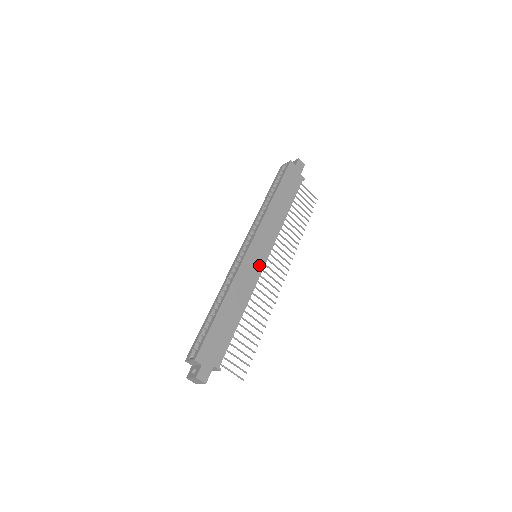
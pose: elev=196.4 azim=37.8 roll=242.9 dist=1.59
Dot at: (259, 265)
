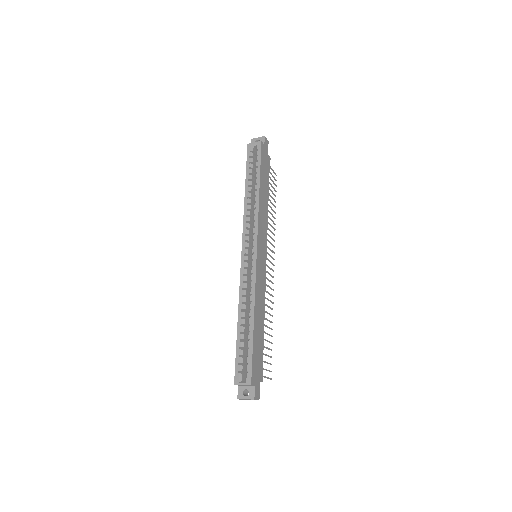
Dot at: (264, 267)
